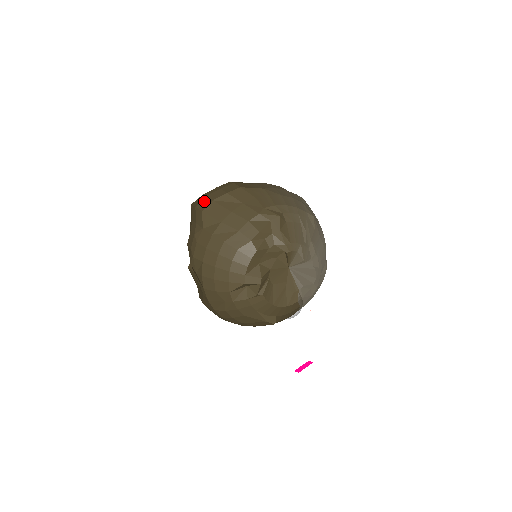
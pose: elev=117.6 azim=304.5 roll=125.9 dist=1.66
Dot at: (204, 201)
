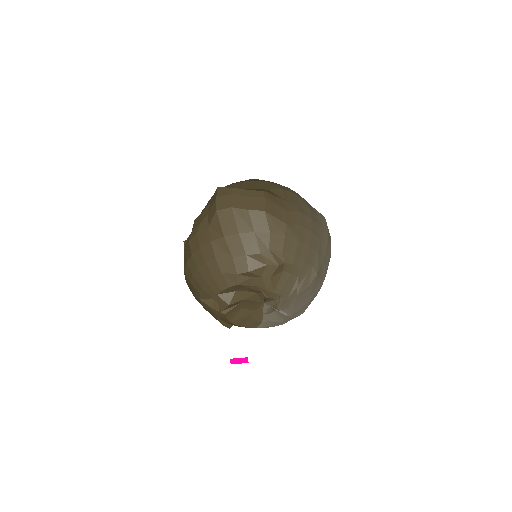
Dot at: (226, 199)
